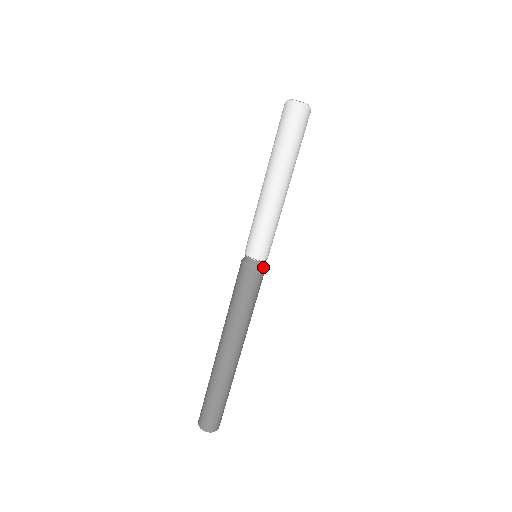
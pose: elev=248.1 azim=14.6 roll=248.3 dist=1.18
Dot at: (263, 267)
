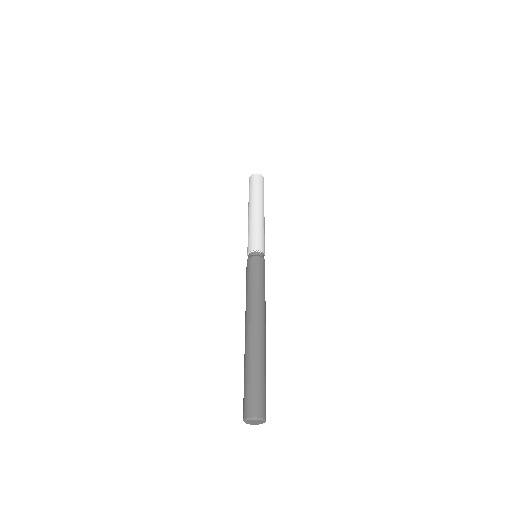
Dot at: (258, 256)
